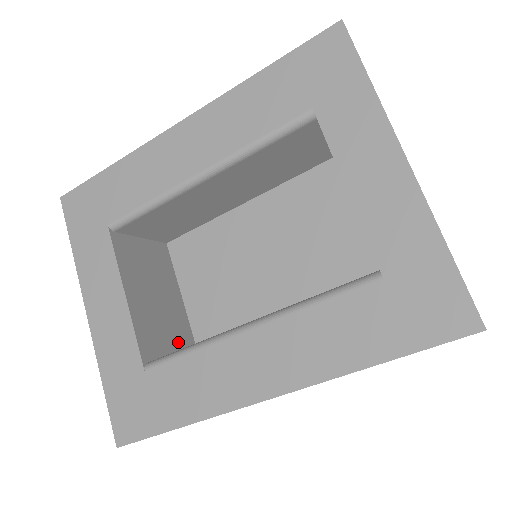
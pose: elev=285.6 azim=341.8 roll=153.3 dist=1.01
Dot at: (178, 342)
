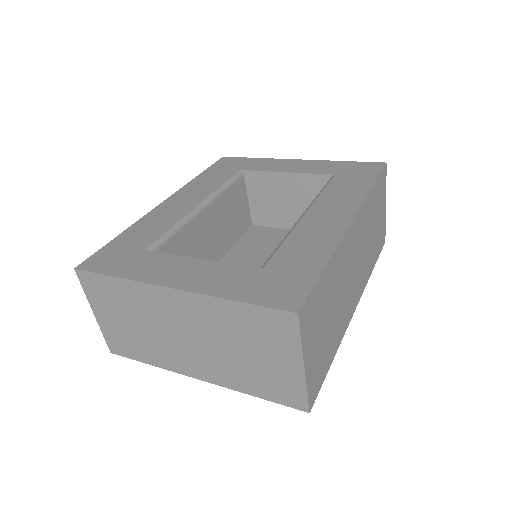
Dot at: occluded
